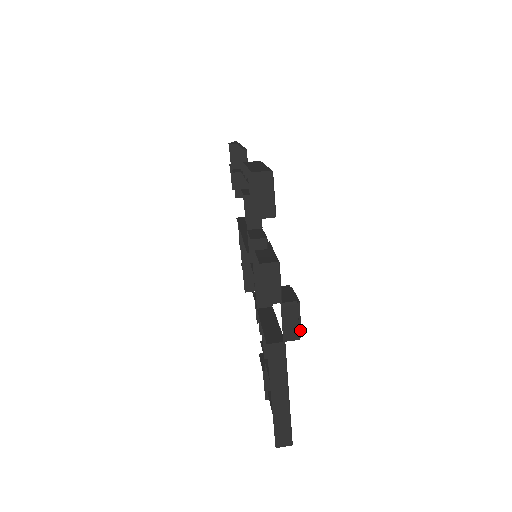
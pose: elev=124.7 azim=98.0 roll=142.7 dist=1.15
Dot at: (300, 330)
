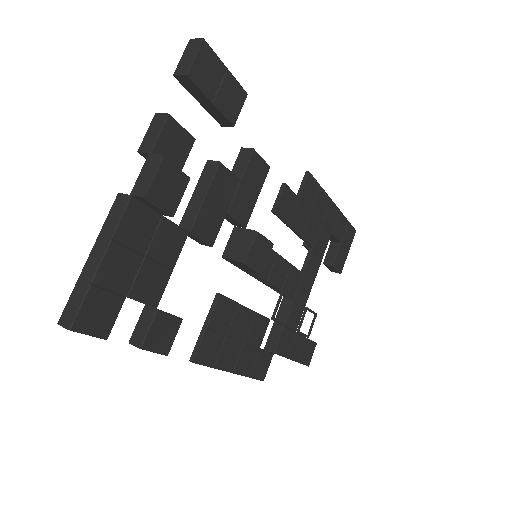
Dot at: (149, 188)
